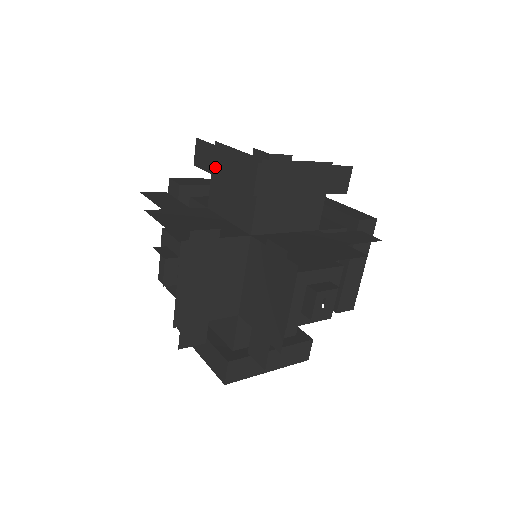
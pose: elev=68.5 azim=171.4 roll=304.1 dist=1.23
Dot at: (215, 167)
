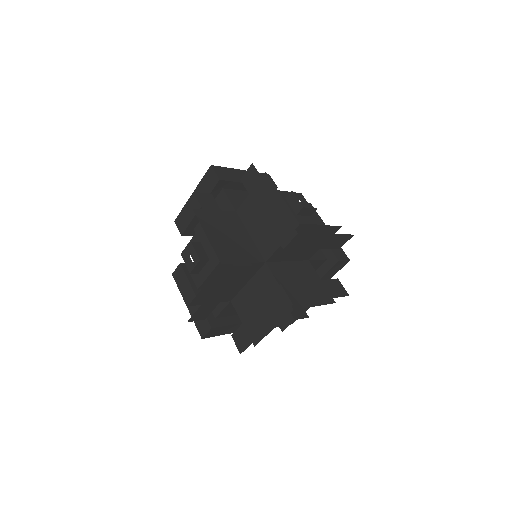
Dot at: (260, 201)
